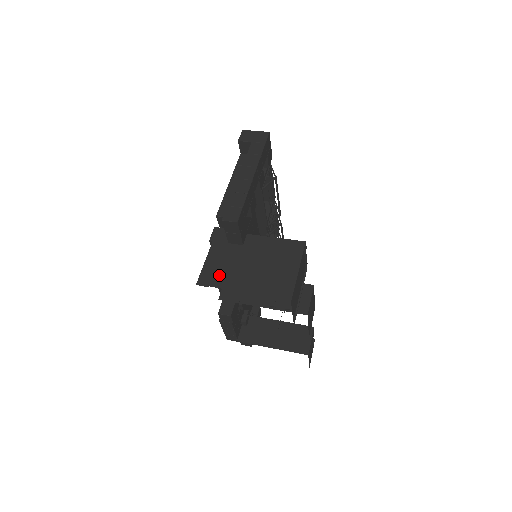
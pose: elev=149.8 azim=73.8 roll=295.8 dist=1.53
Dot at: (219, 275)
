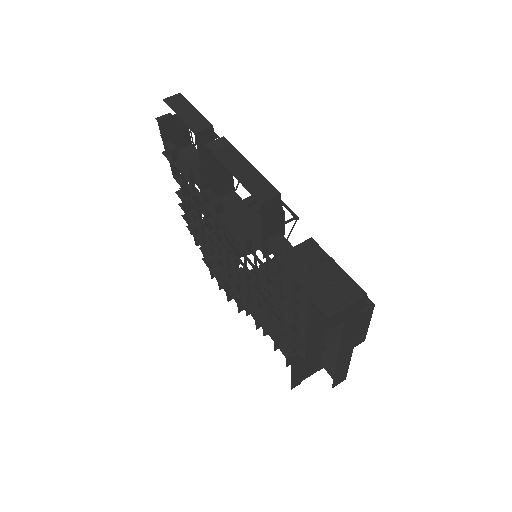
Dot at: (306, 373)
